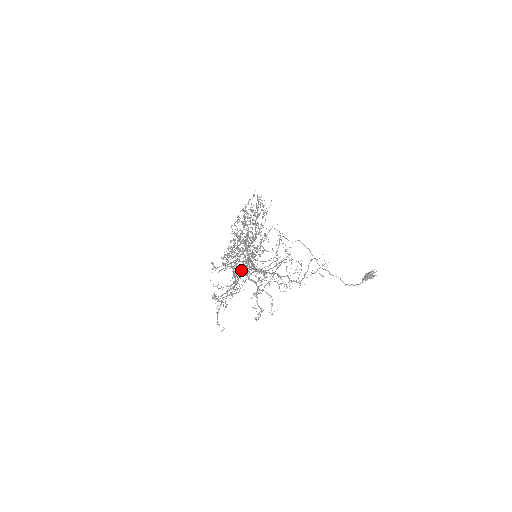
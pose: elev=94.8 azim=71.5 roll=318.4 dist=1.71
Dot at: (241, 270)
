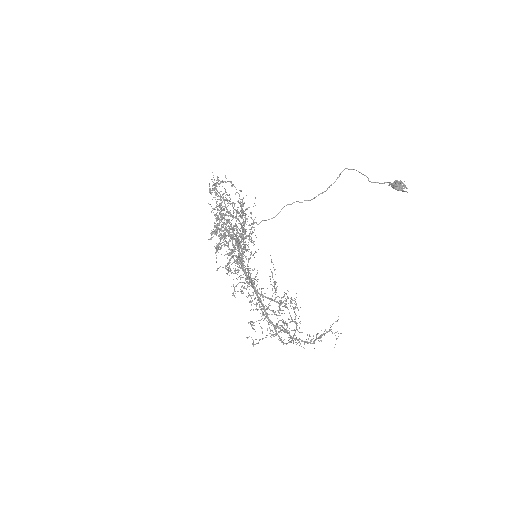
Dot at: (248, 270)
